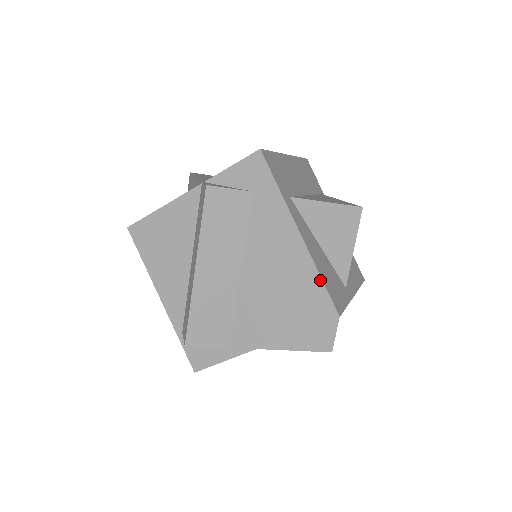
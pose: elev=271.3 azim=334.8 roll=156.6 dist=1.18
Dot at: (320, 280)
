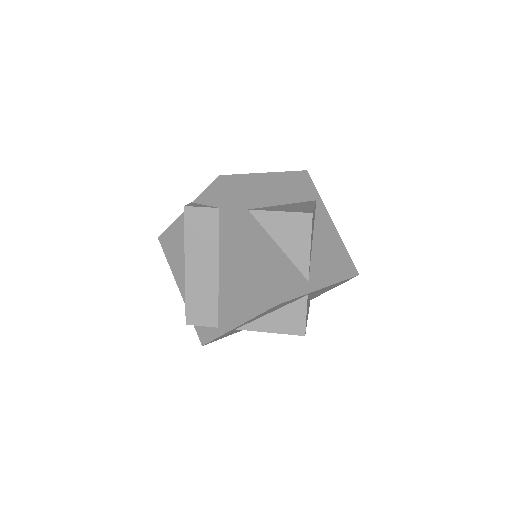
Dot at: (263, 275)
